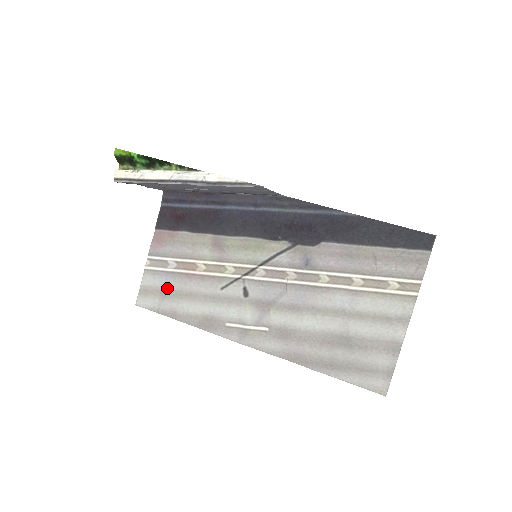
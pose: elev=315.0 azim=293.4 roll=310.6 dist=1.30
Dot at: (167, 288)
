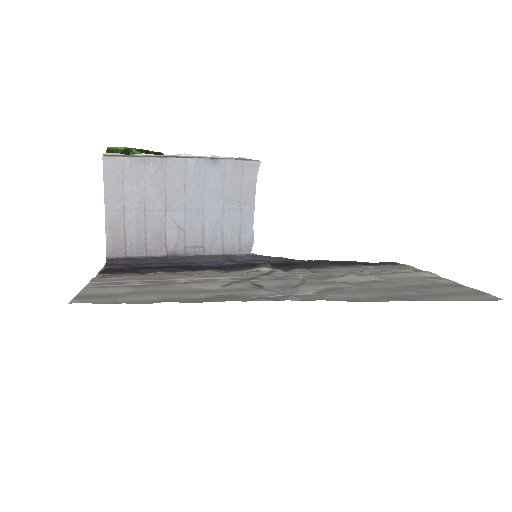
Dot at: (132, 291)
